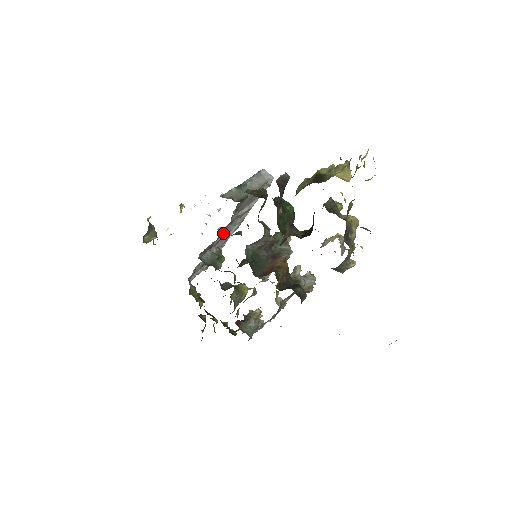
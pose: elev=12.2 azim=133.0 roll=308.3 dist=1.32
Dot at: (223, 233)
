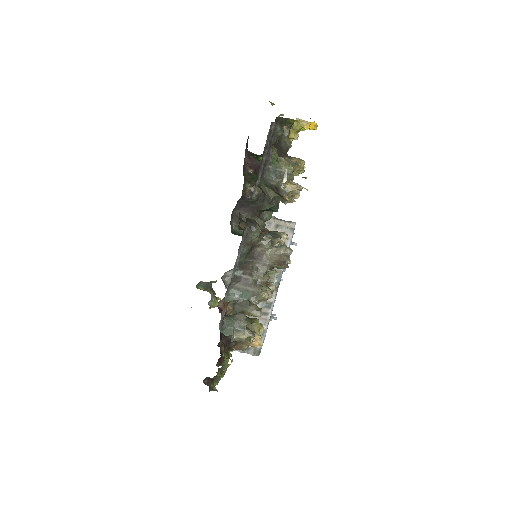
Dot at: occluded
